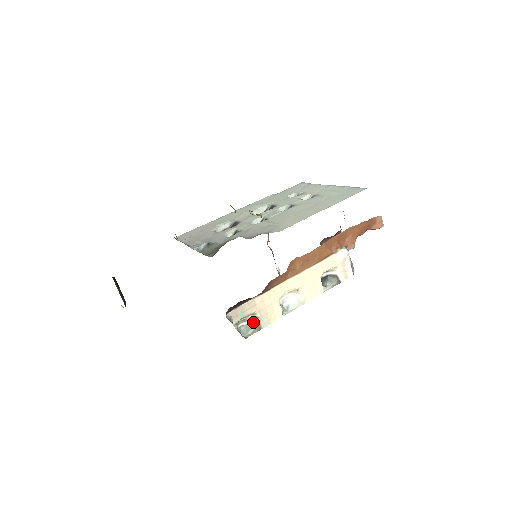
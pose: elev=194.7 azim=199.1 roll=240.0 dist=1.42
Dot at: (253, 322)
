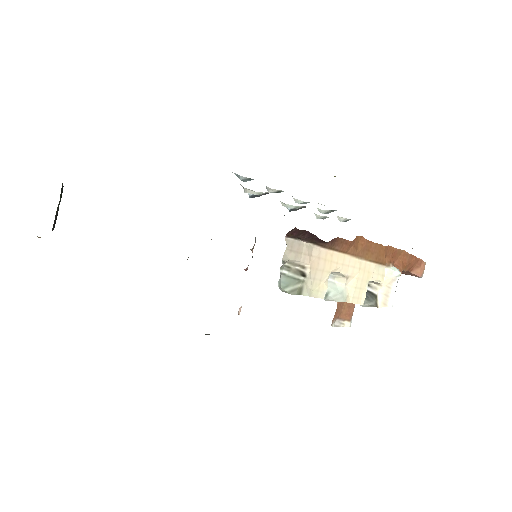
Dot at: (298, 277)
